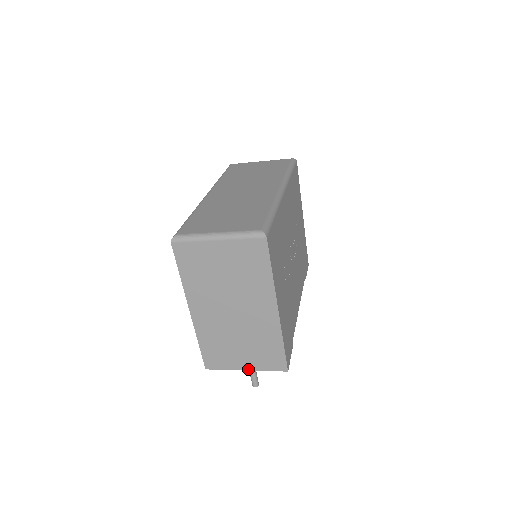
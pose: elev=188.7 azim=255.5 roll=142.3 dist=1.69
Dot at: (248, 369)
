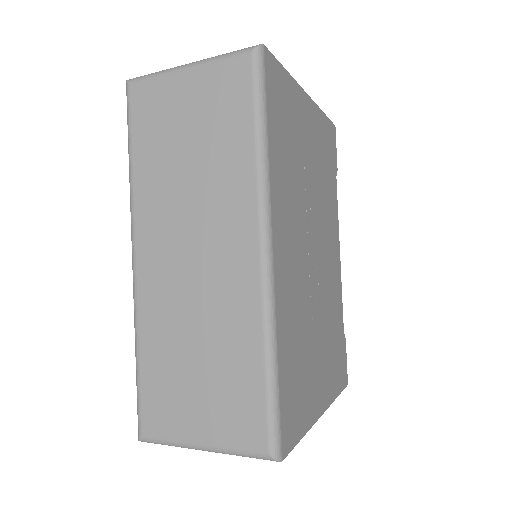
Dot at: occluded
